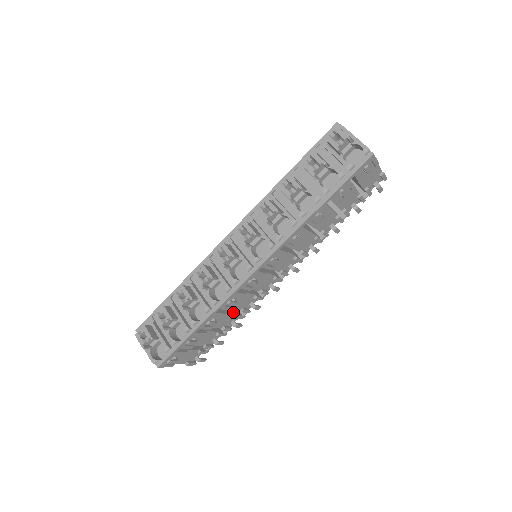
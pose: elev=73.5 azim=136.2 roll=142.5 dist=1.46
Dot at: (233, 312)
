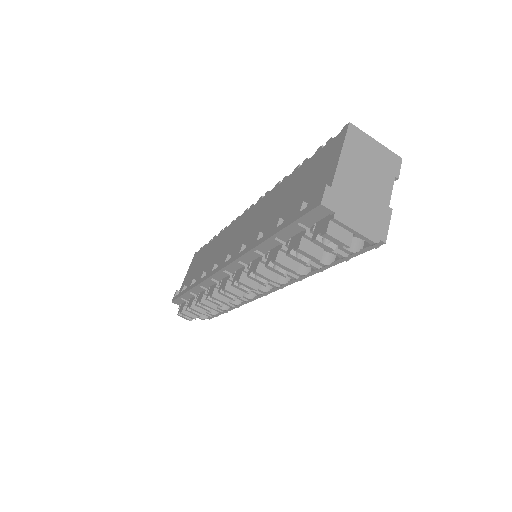
Dot at: occluded
